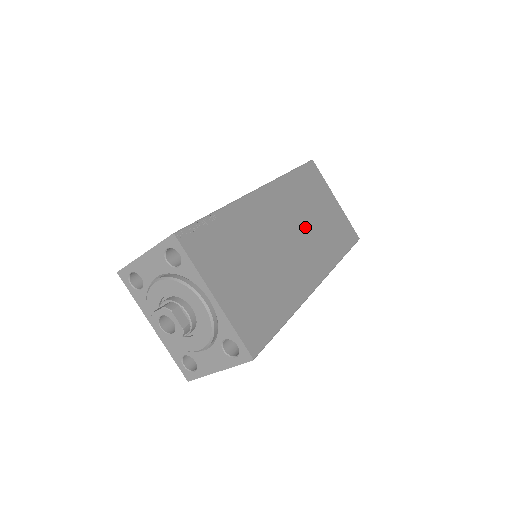
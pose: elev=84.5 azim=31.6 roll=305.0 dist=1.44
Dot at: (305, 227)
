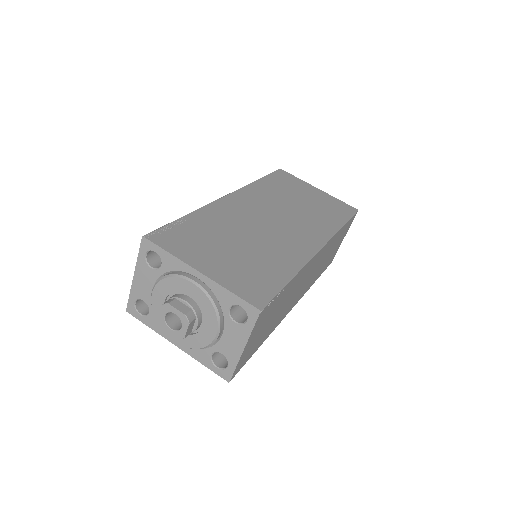
Dot at: (288, 211)
